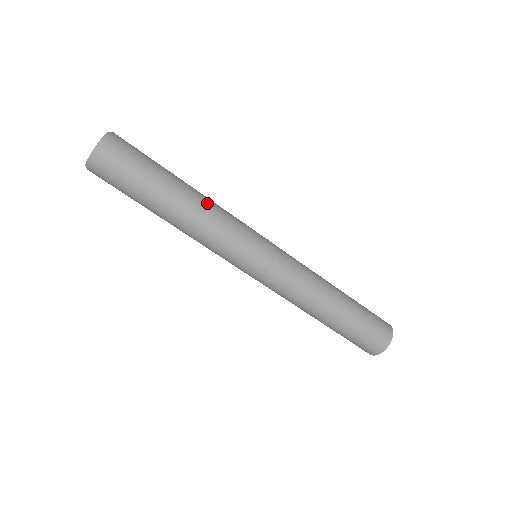
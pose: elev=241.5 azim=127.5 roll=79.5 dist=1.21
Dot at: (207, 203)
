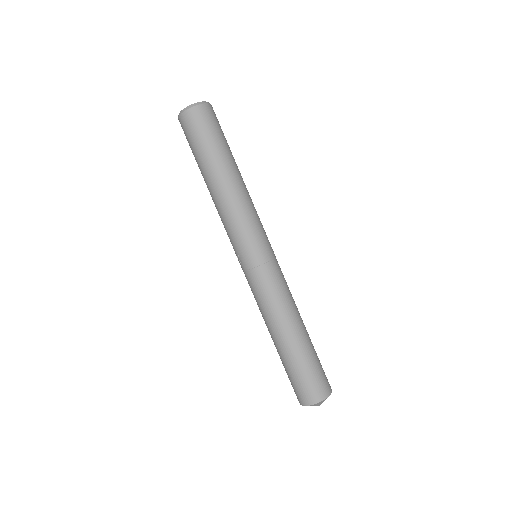
Dot at: (247, 190)
